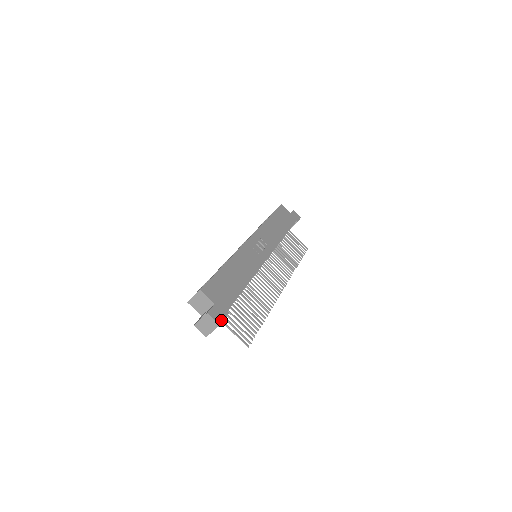
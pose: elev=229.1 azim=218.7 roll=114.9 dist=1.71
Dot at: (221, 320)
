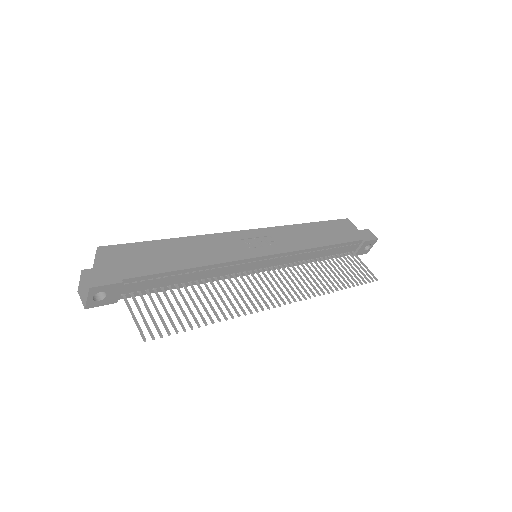
Dot at: (98, 284)
